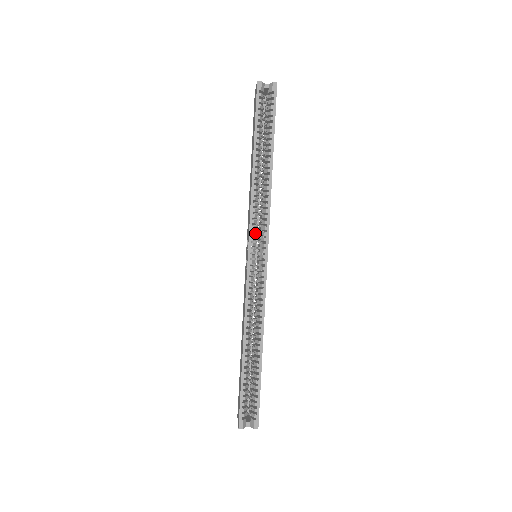
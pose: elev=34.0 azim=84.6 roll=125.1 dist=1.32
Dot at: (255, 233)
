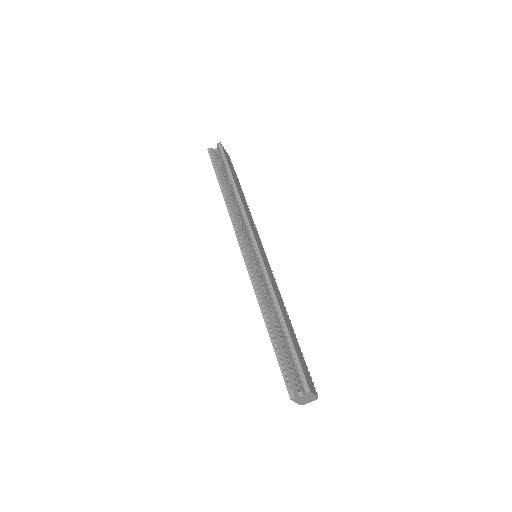
Dot at: (242, 234)
